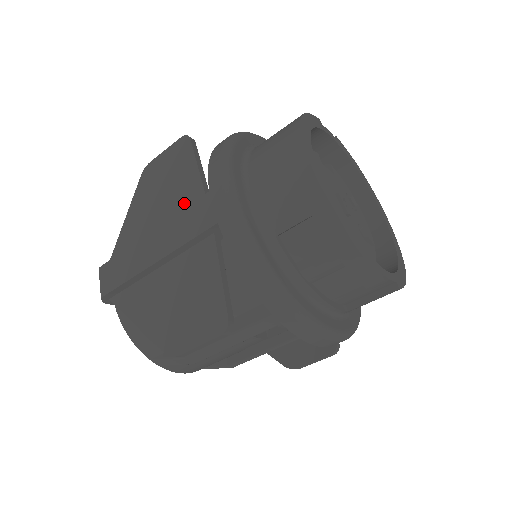
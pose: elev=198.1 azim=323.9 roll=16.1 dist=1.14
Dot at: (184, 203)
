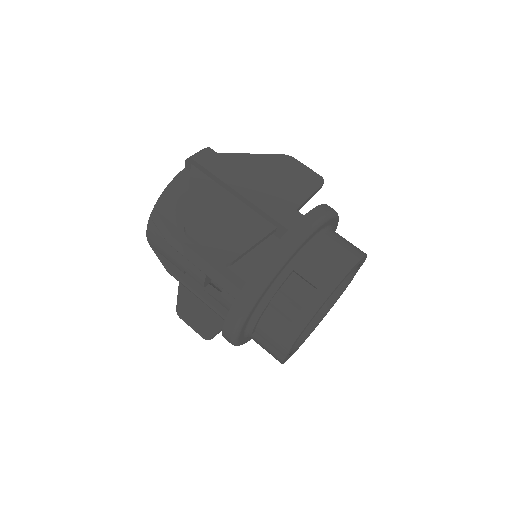
Dot at: (283, 197)
